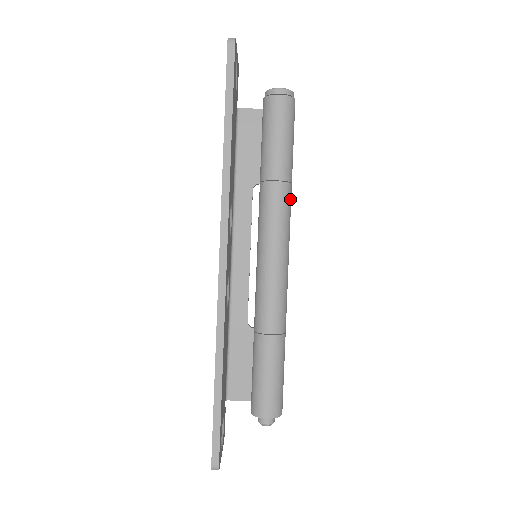
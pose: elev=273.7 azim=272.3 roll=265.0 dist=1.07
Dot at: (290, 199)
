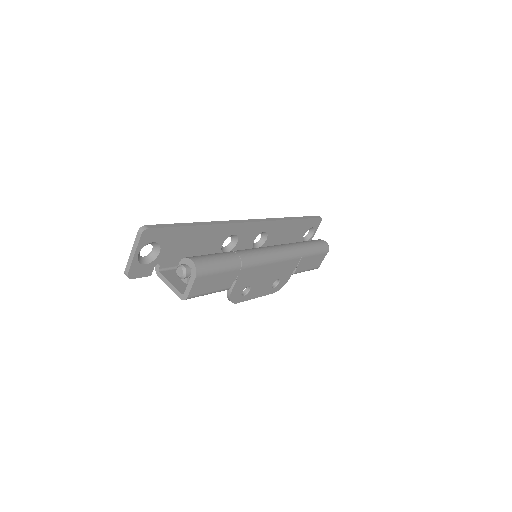
Dot at: (296, 256)
